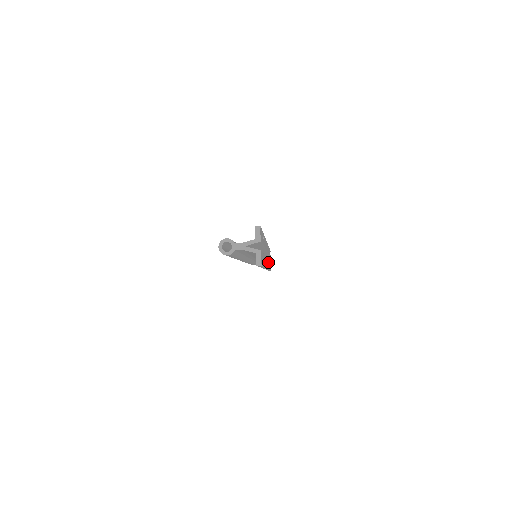
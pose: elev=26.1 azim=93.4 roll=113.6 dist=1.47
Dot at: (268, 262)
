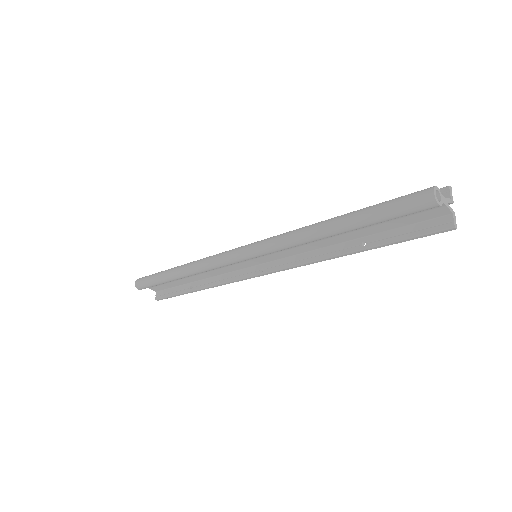
Dot at: (239, 272)
